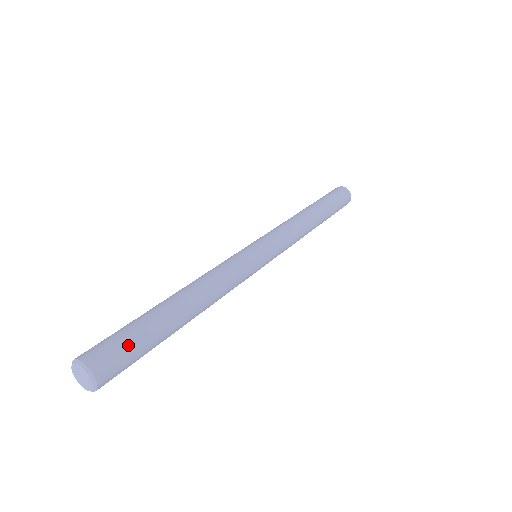
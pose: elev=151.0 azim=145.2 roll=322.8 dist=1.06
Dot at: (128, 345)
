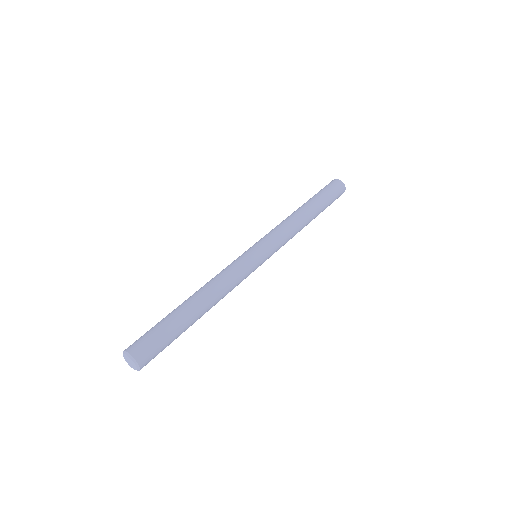
Dot at: (163, 349)
